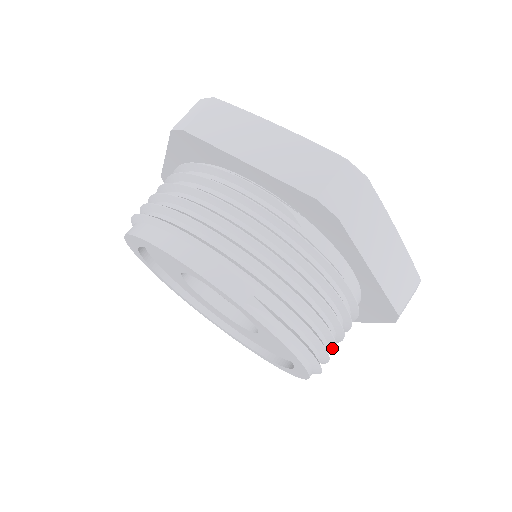
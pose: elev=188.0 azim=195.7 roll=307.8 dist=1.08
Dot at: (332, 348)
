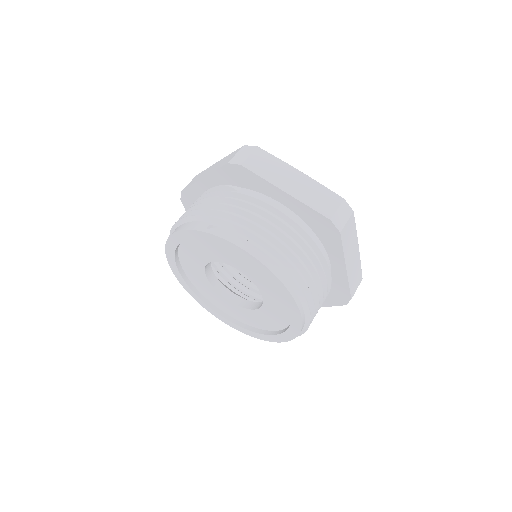
Dot at: (298, 264)
